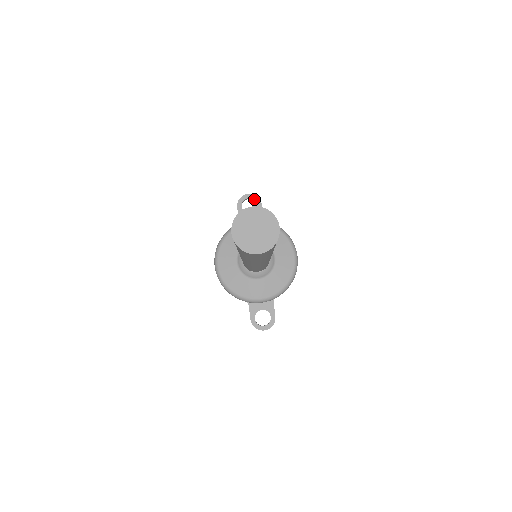
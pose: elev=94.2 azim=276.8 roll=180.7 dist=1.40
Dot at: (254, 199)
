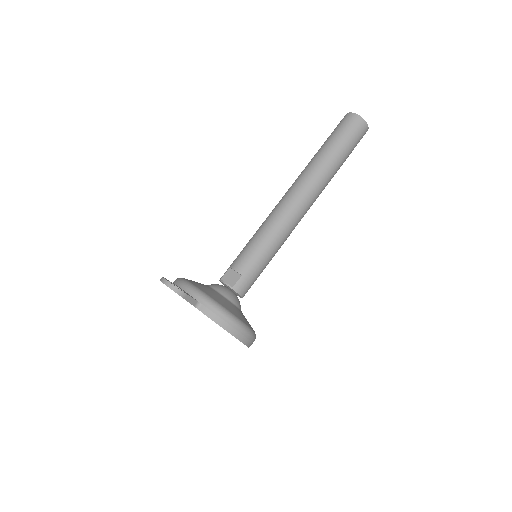
Dot at: occluded
